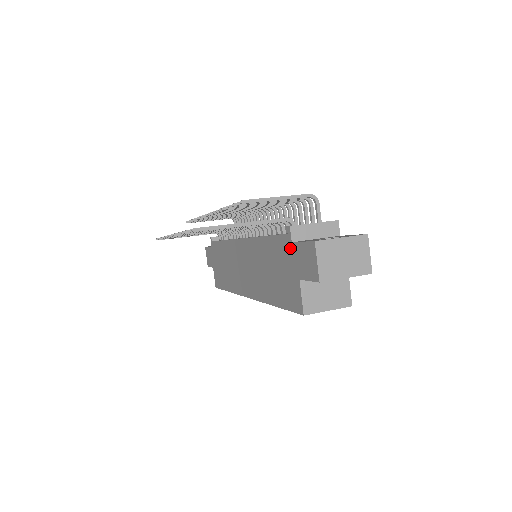
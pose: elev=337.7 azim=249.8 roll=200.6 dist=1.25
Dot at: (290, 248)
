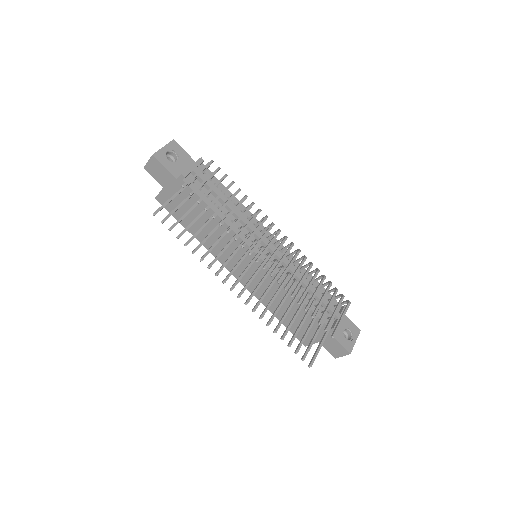
Dot at: occluded
